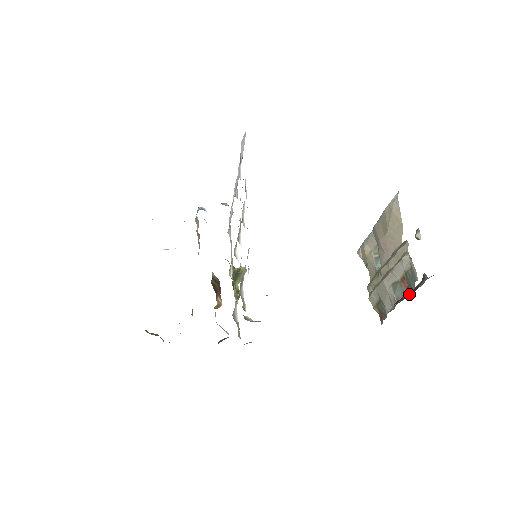
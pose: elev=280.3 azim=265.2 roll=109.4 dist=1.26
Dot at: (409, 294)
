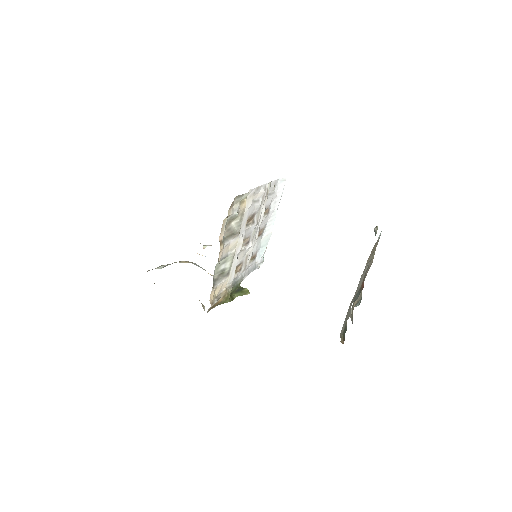
Dot at: occluded
